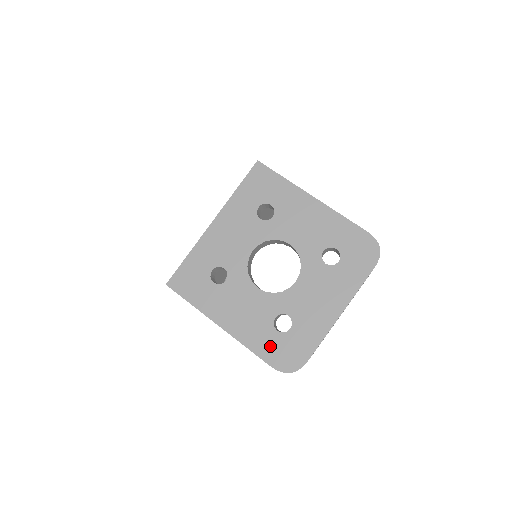
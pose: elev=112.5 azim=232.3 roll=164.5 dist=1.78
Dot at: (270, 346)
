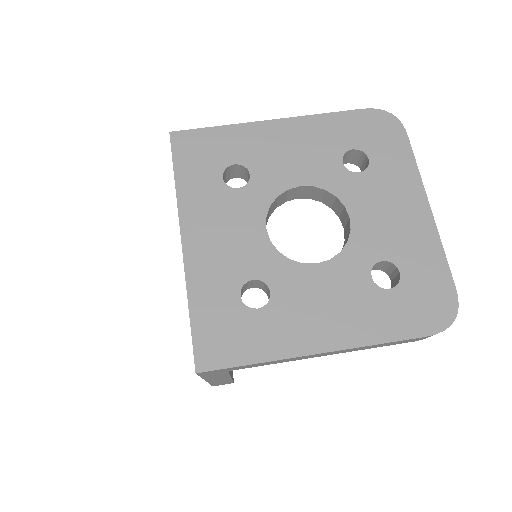
Dot at: (401, 314)
